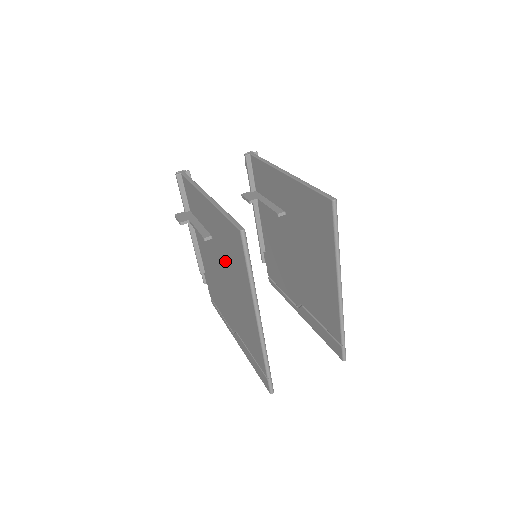
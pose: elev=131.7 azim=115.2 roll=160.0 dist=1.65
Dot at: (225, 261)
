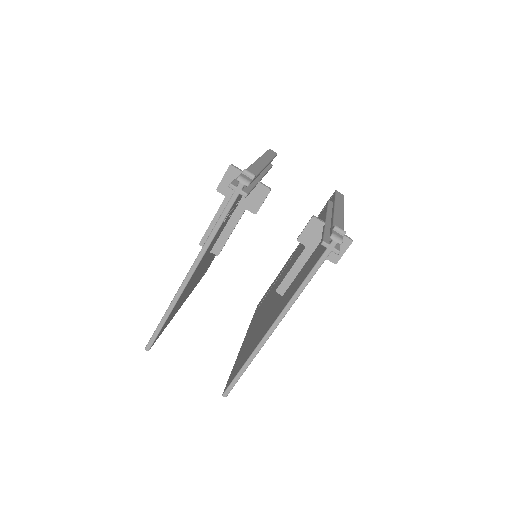
Dot at: occluded
